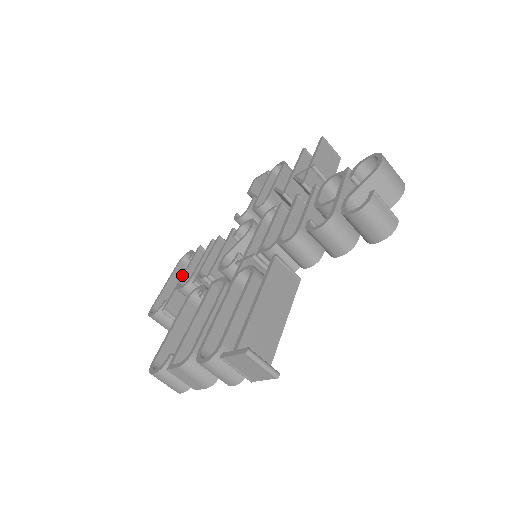
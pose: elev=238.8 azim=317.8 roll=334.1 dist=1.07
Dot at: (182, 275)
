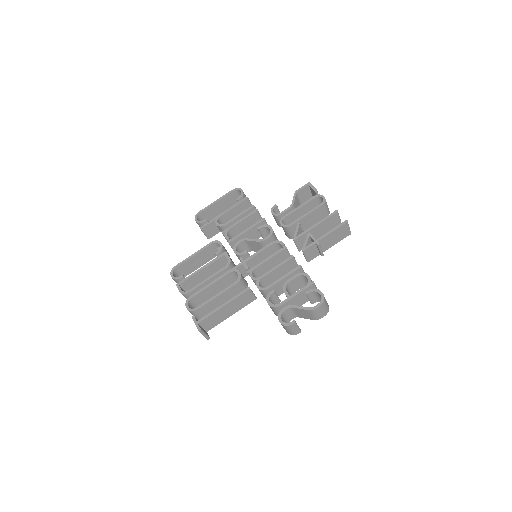
Dot at: (224, 211)
